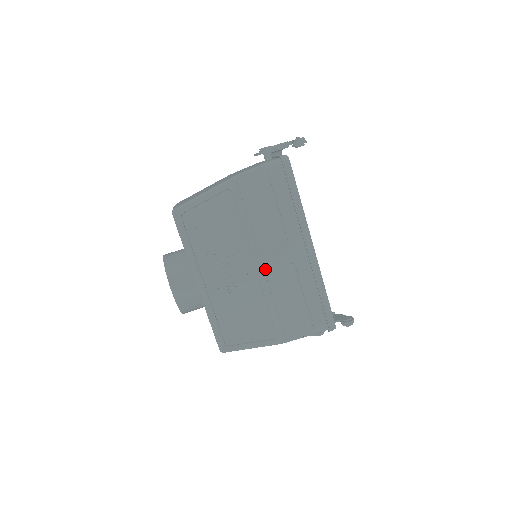
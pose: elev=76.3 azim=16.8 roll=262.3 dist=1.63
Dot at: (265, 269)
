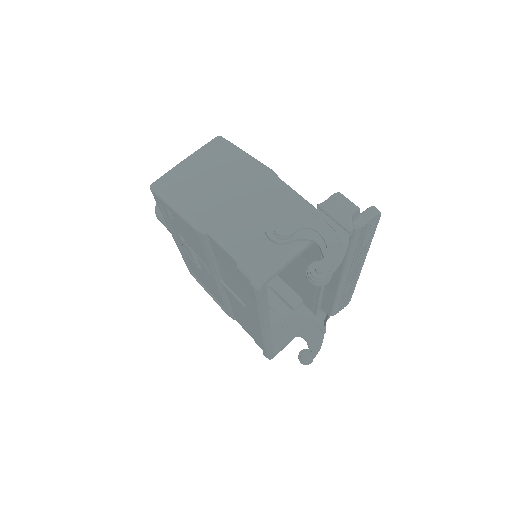
Dot at: (224, 290)
